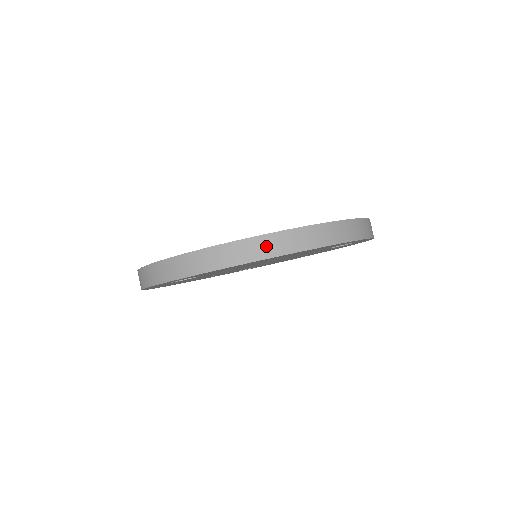
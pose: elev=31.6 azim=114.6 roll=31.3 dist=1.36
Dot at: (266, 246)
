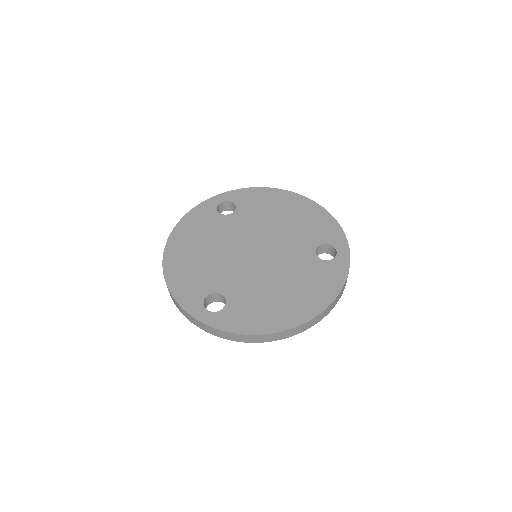
Dot at: (296, 331)
